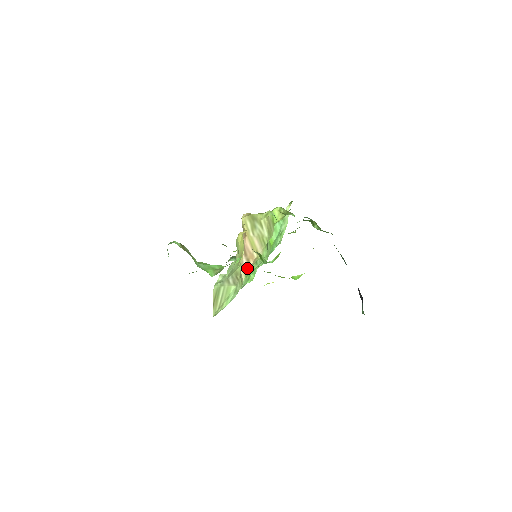
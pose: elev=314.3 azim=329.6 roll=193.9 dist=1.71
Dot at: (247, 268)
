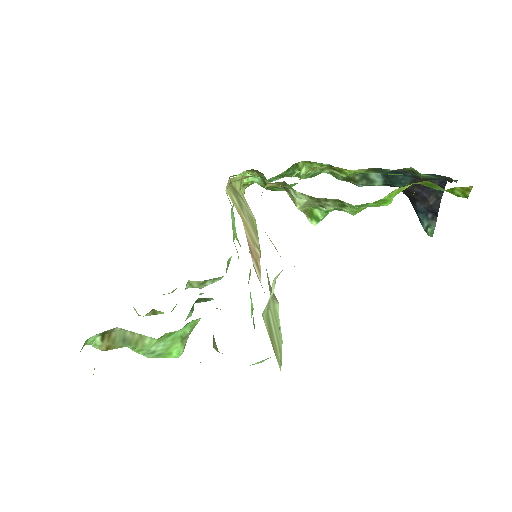
Dot at: (259, 278)
